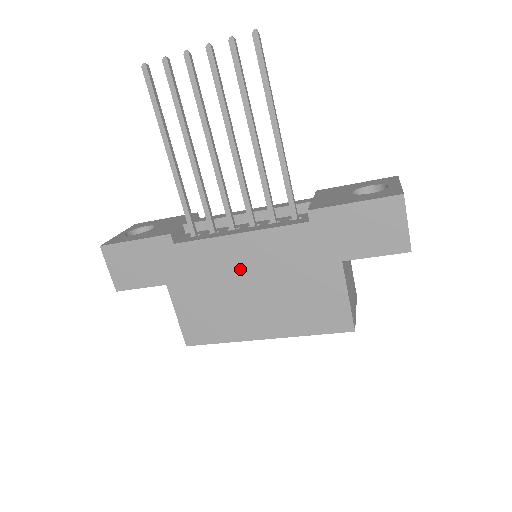
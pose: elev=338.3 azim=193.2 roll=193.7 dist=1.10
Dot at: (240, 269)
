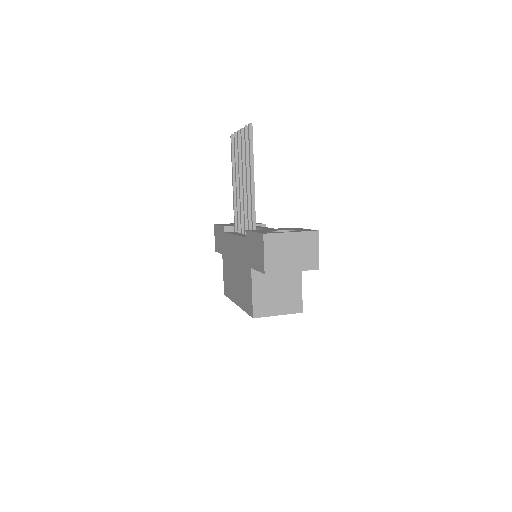
Dot at: (234, 256)
